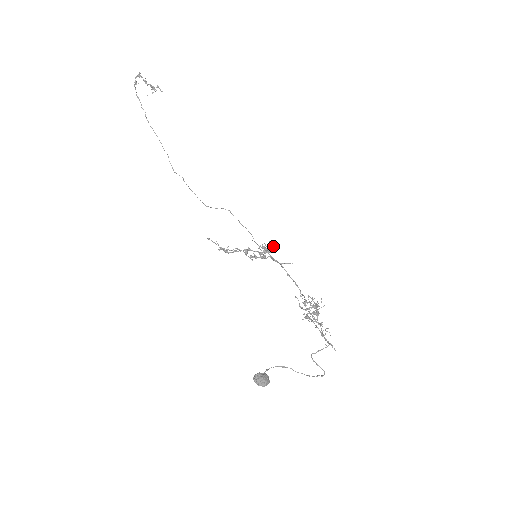
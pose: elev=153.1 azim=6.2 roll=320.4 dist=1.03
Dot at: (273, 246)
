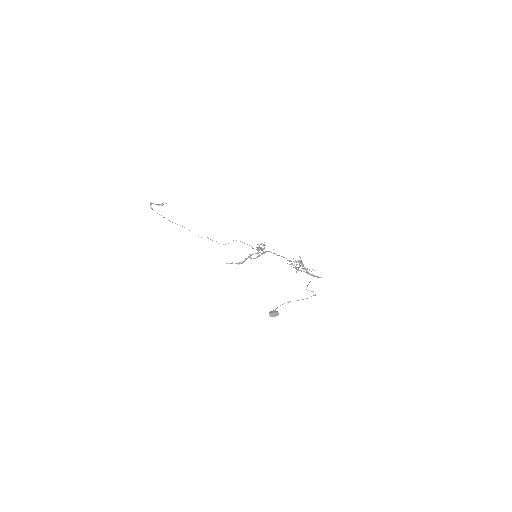
Dot at: (263, 245)
